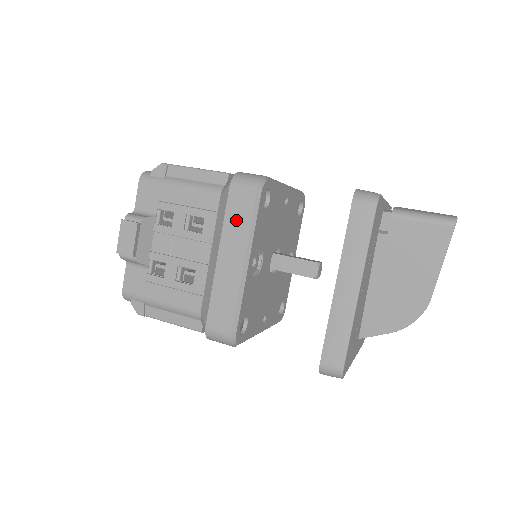
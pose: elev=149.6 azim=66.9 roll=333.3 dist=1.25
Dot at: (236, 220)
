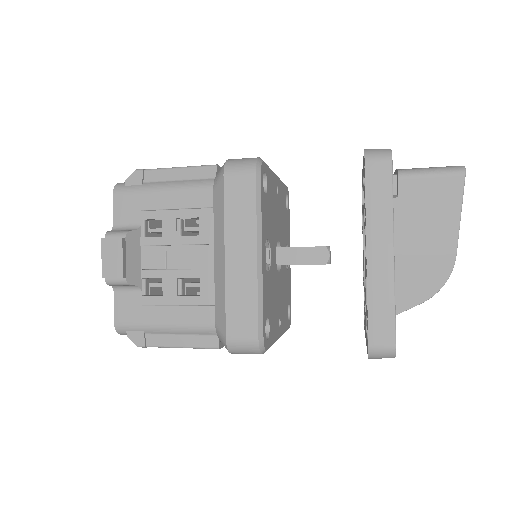
Dot at: (238, 209)
